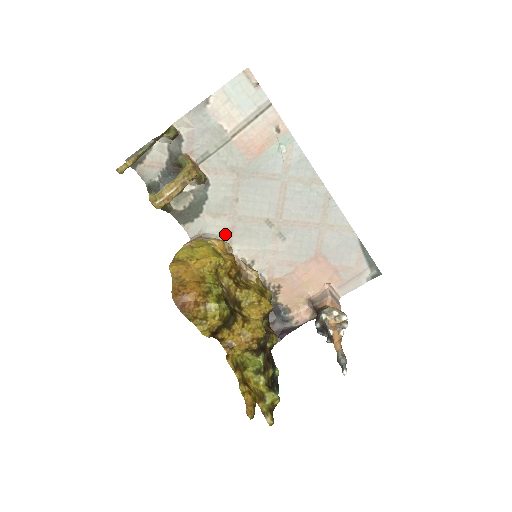
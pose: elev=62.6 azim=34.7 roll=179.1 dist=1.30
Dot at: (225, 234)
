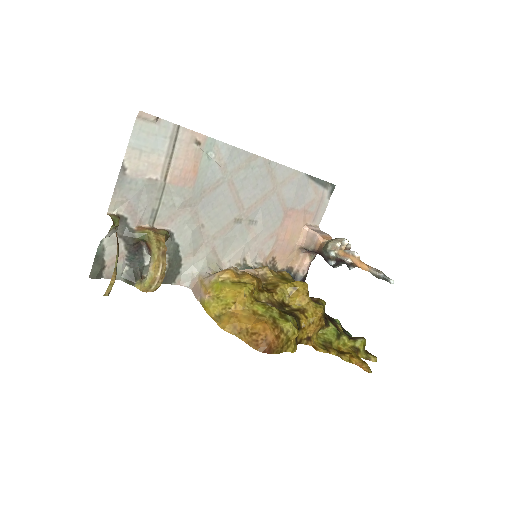
Dot at: (211, 259)
